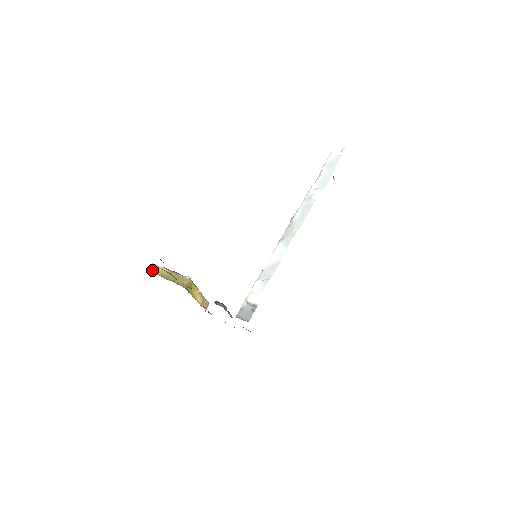
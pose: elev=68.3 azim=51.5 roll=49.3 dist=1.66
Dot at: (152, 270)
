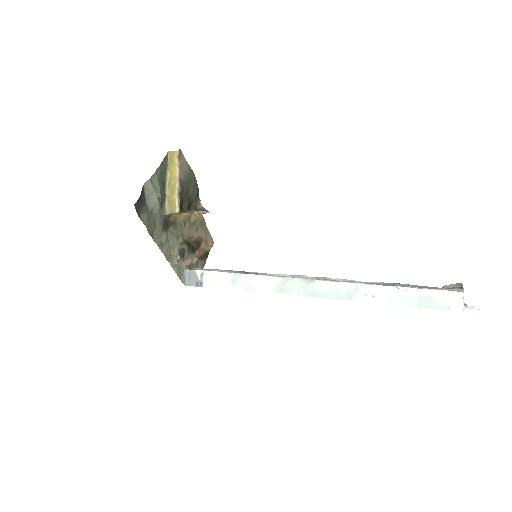
Dot at: (171, 157)
